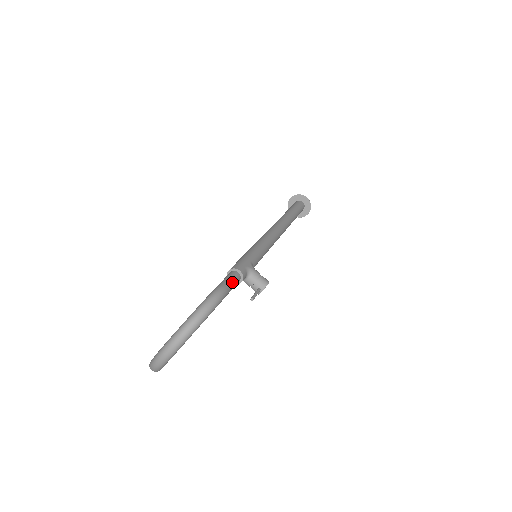
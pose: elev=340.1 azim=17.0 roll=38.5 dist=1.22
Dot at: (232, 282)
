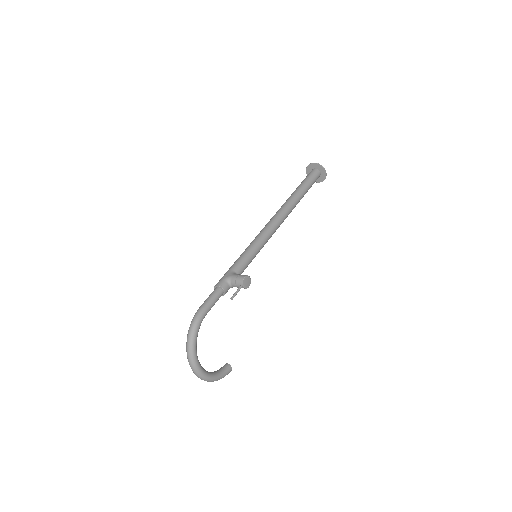
Dot at: (210, 299)
